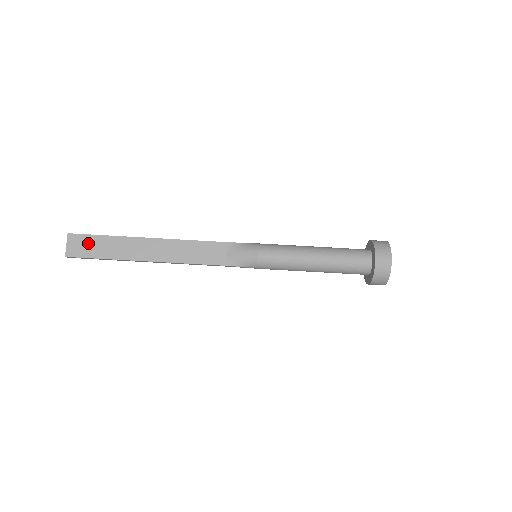
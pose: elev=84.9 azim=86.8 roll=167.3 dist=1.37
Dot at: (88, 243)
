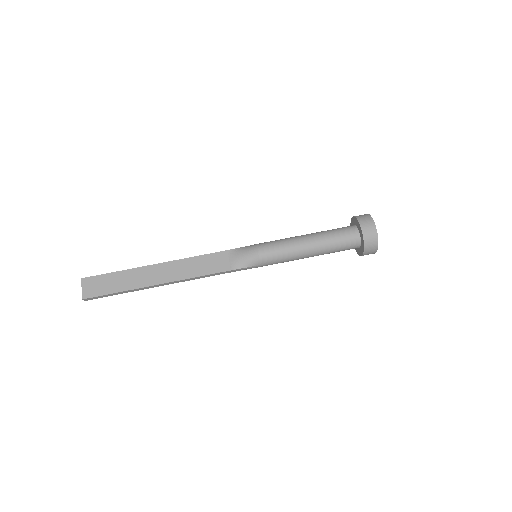
Dot at: (101, 282)
